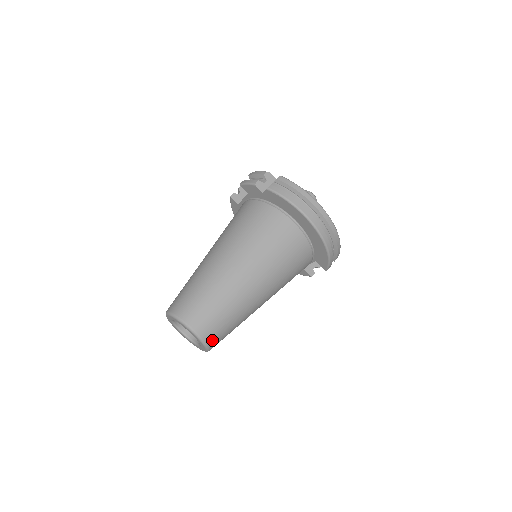
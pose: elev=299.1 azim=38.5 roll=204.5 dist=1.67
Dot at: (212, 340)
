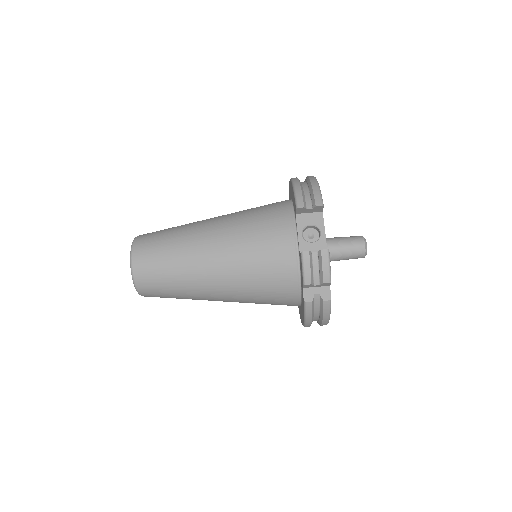
Dot at: occluded
